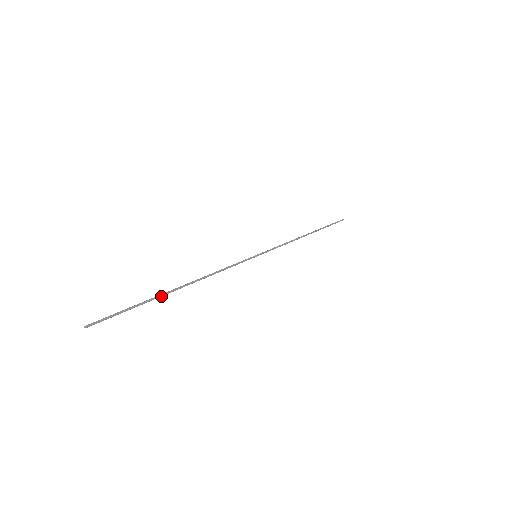
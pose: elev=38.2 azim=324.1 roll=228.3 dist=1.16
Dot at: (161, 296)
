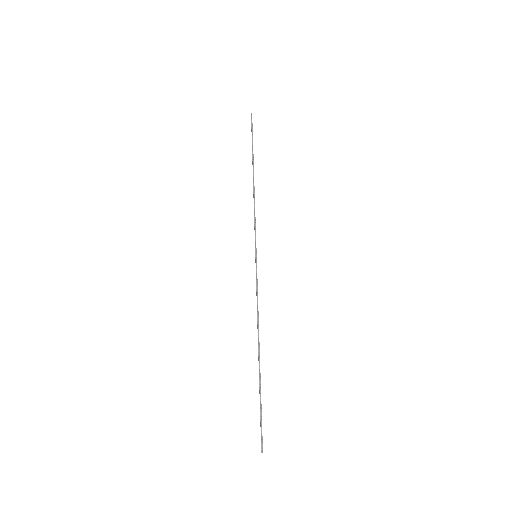
Dot at: (259, 376)
